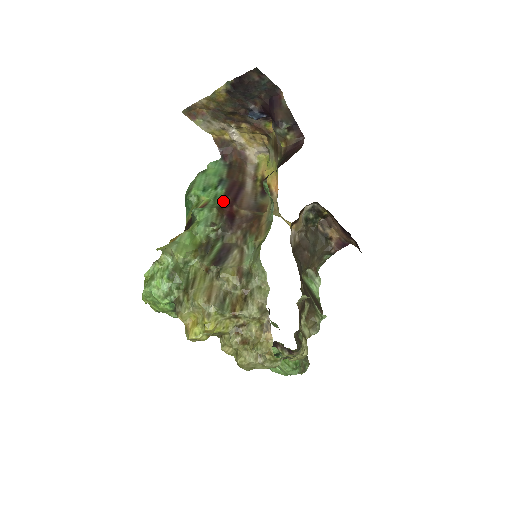
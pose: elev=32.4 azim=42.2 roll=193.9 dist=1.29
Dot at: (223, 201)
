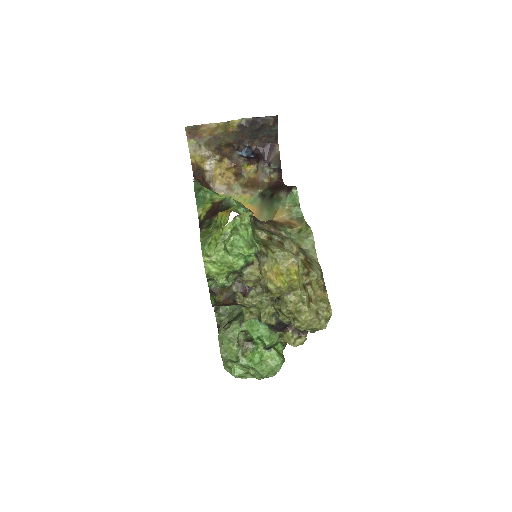
Dot at: occluded
